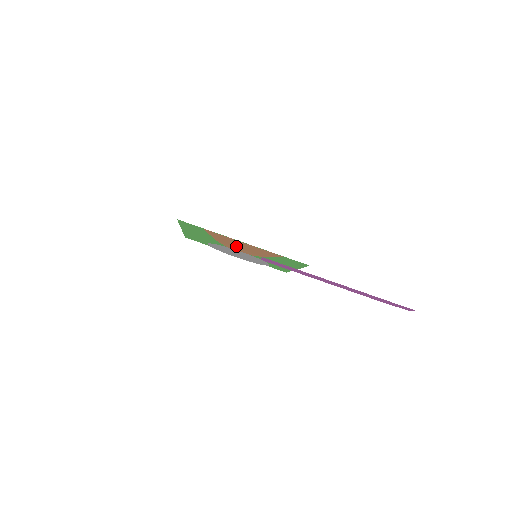
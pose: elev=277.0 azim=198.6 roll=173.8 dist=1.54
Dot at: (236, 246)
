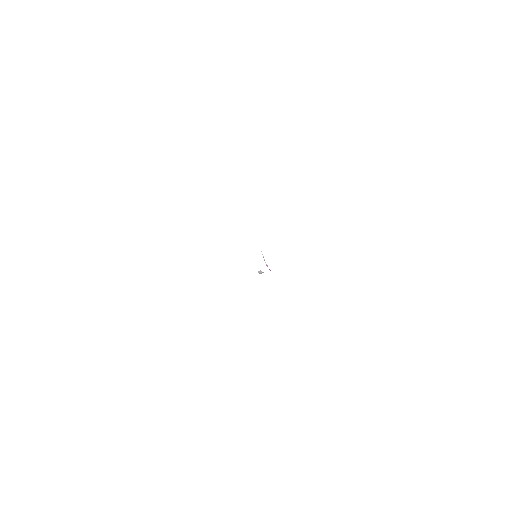
Dot at: occluded
